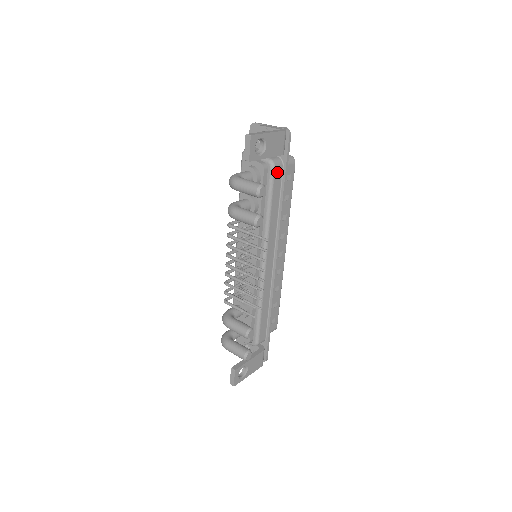
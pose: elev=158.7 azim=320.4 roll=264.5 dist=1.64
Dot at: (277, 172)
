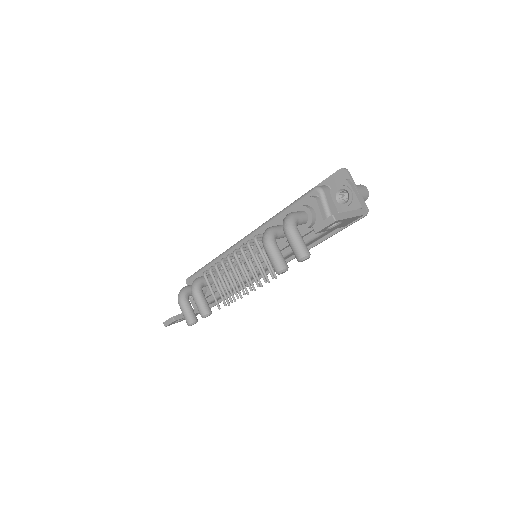
Dot at: (329, 231)
